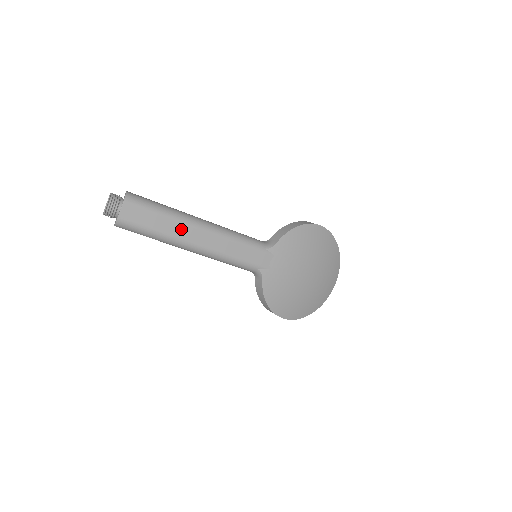
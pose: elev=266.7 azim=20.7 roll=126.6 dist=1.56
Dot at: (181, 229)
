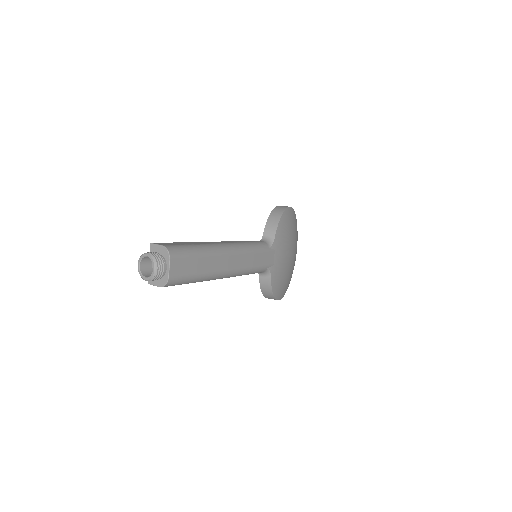
Dot at: (216, 262)
